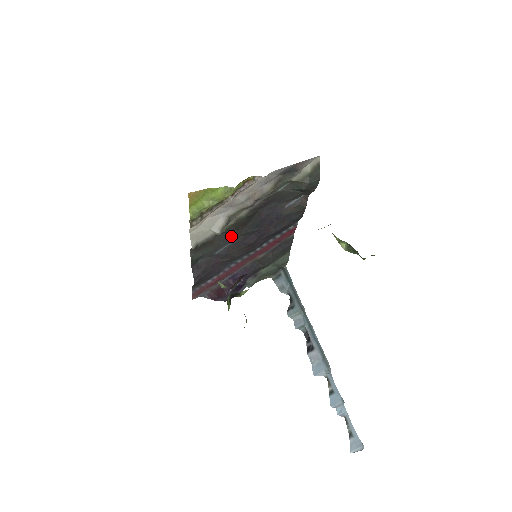
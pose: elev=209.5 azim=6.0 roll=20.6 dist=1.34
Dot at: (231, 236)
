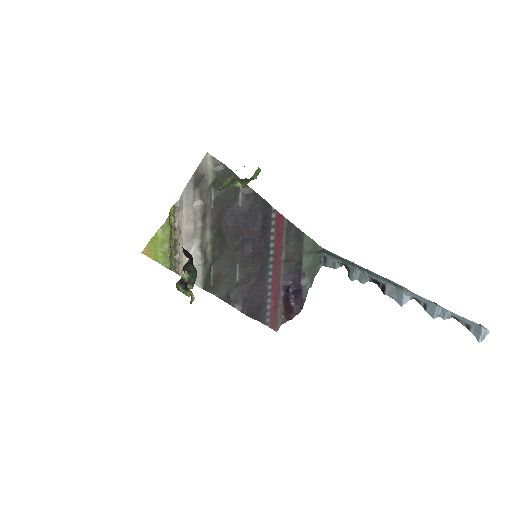
Dot at: (228, 259)
